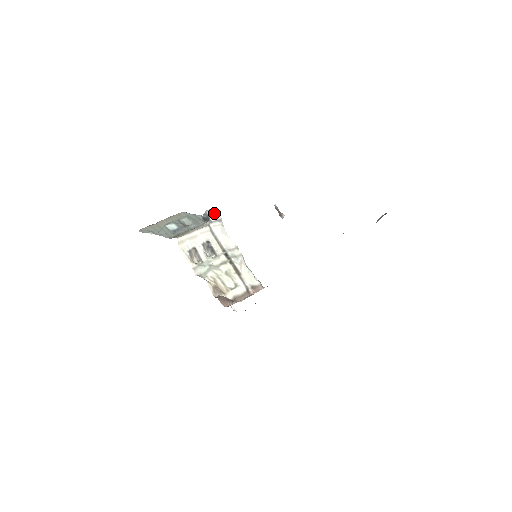
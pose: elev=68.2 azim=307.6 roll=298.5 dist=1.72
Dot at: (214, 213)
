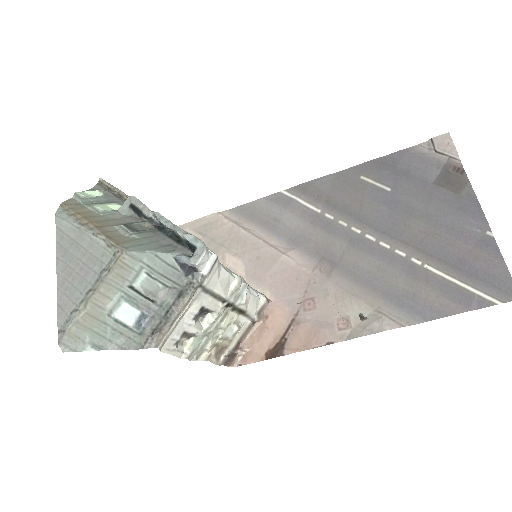
Dot at: (206, 258)
